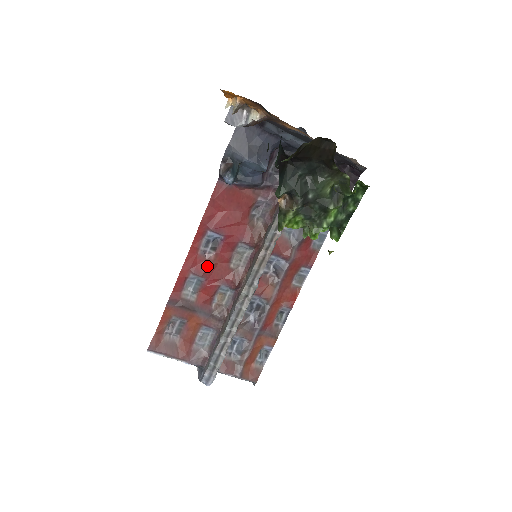
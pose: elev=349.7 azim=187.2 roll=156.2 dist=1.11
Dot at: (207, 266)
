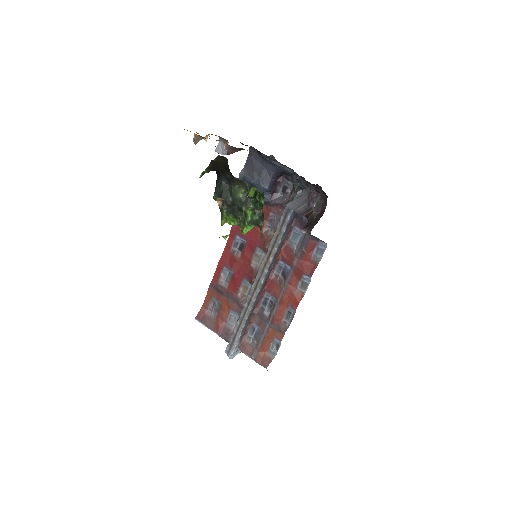
Dot at: (235, 262)
